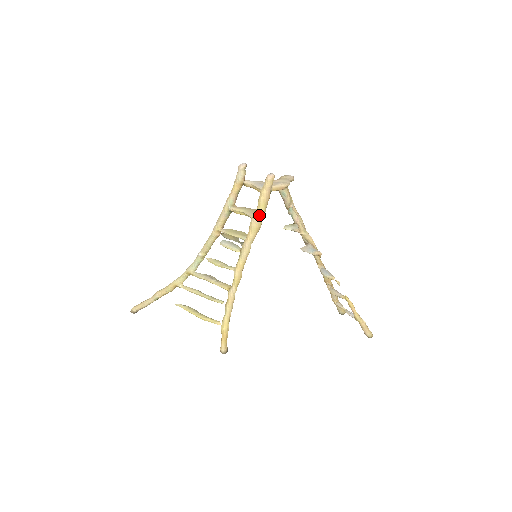
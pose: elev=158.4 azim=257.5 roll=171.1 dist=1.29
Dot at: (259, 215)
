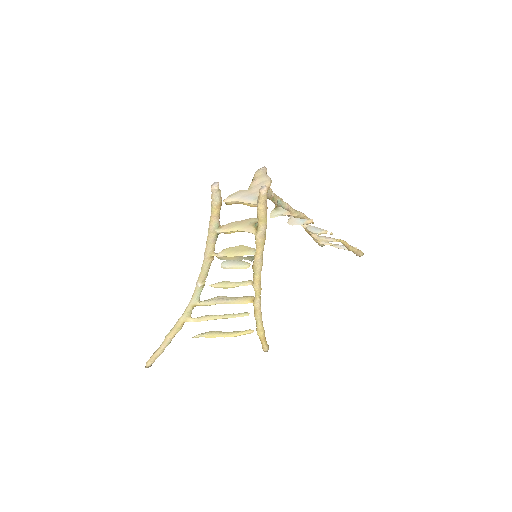
Dot at: (264, 229)
